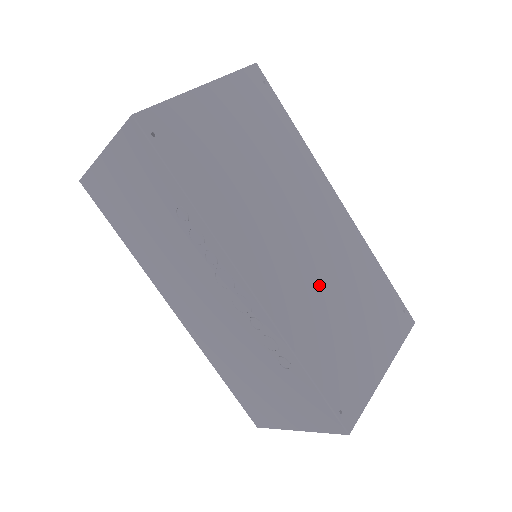
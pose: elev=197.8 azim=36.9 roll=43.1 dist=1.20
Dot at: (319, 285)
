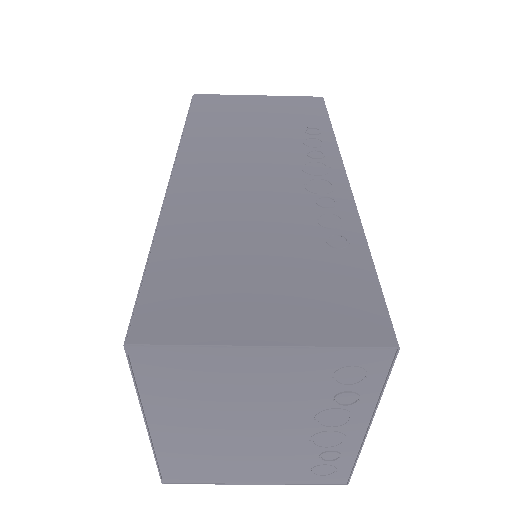
Dot at: occluded
